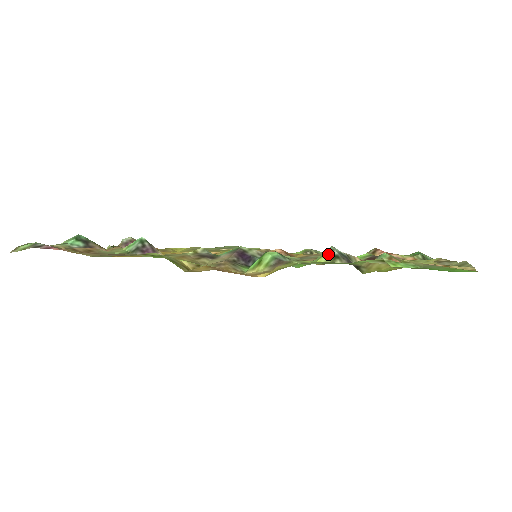
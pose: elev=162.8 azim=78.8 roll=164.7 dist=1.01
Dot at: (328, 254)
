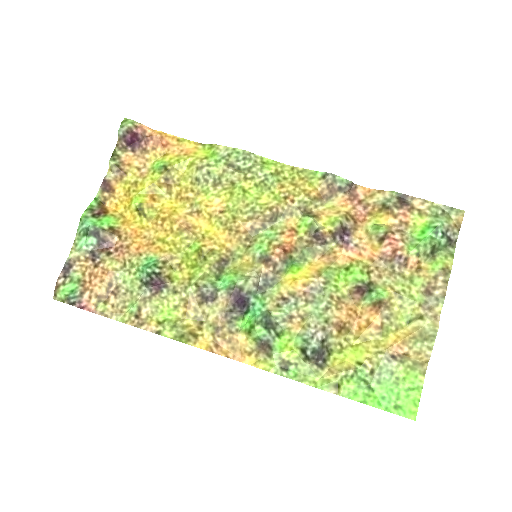
Dot at: (303, 350)
